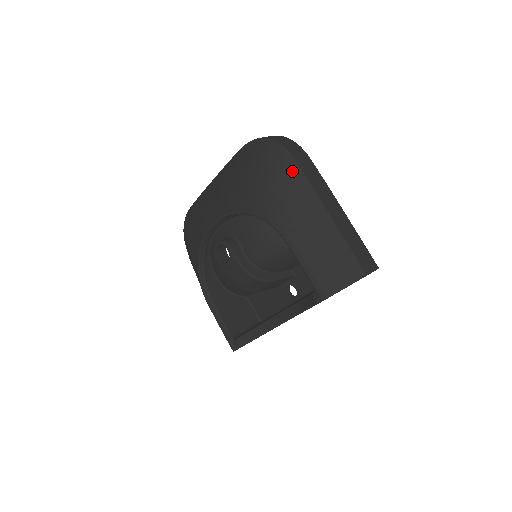
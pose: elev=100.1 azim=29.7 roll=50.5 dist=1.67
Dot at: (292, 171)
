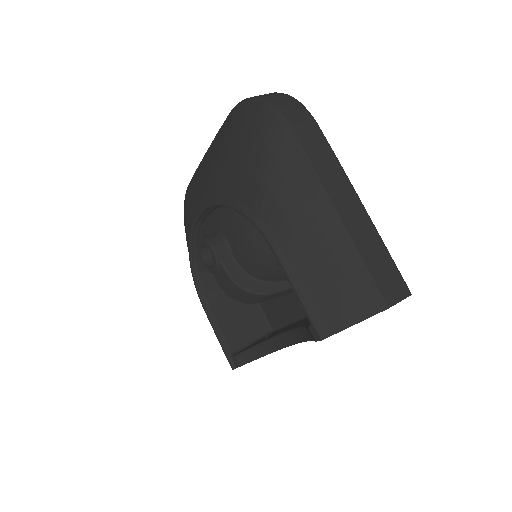
Dot at: (287, 148)
